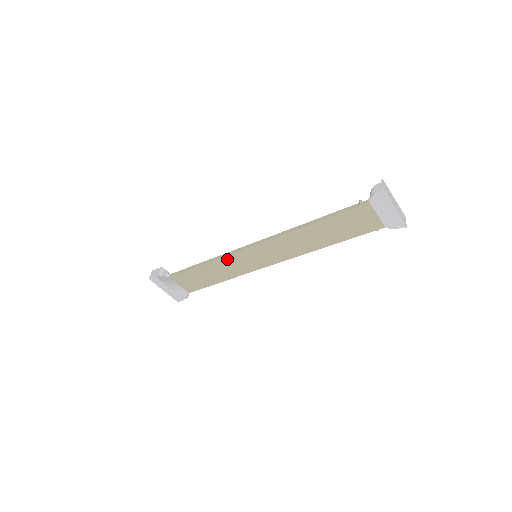
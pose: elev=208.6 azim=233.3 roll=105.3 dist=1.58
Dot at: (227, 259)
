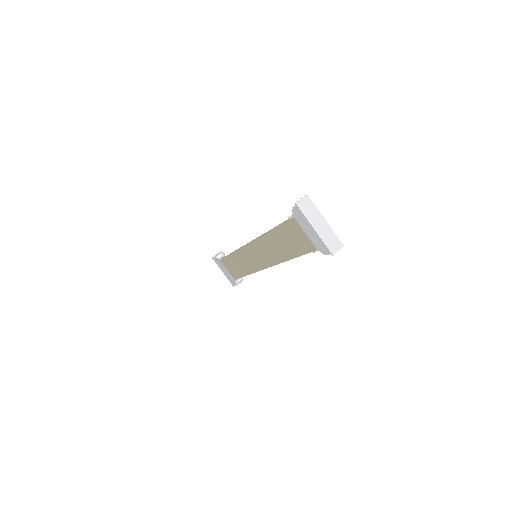
Dot at: (240, 253)
